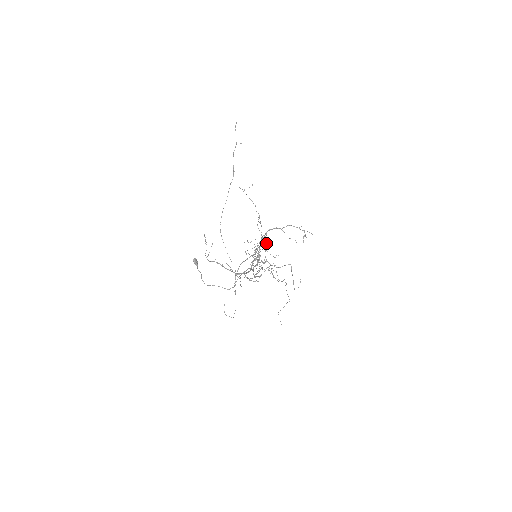
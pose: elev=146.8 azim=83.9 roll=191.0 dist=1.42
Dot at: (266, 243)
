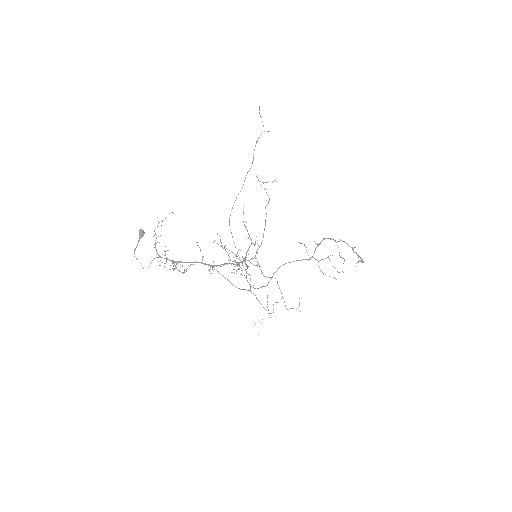
Dot at: occluded
